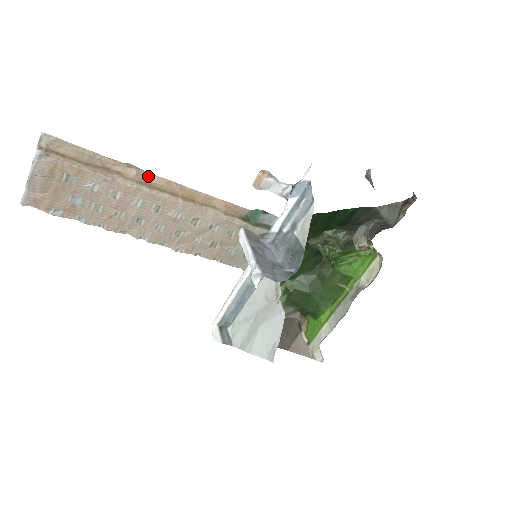
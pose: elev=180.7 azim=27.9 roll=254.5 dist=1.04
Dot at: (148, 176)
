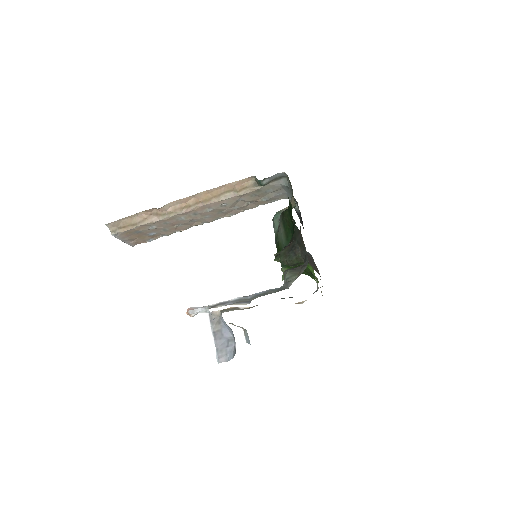
Dot at: (173, 203)
